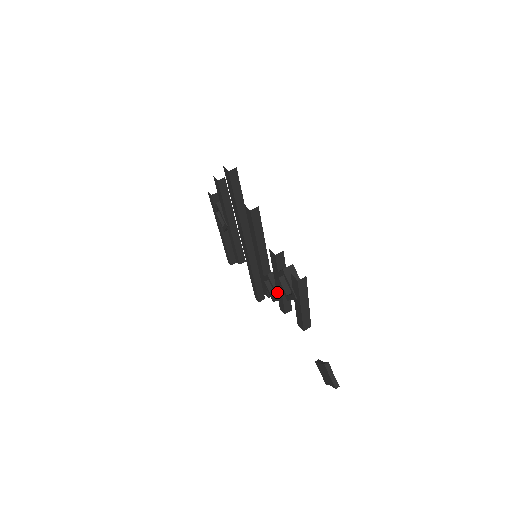
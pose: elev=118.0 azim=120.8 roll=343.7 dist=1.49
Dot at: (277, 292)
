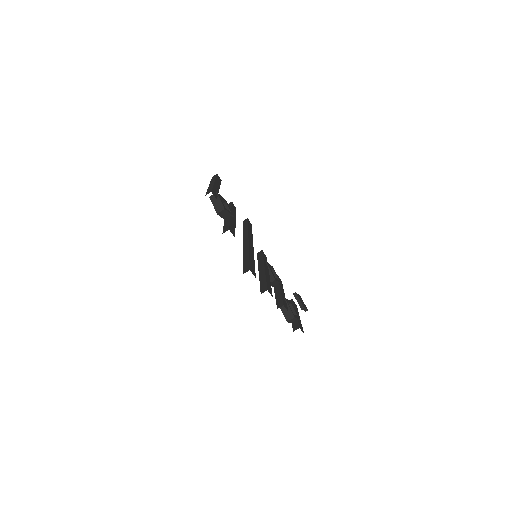
Dot at: occluded
